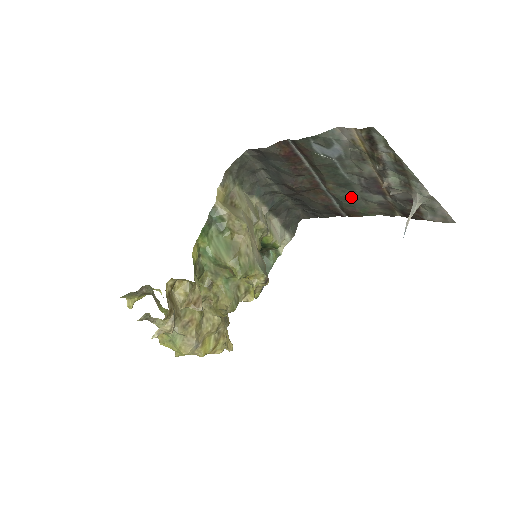
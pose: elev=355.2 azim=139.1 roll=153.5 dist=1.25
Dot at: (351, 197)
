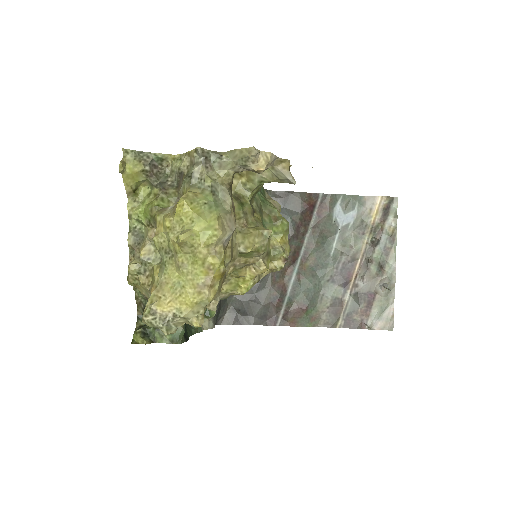
Dot at: (315, 285)
